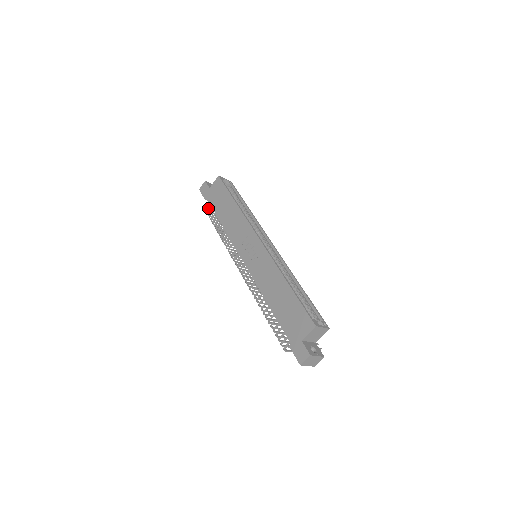
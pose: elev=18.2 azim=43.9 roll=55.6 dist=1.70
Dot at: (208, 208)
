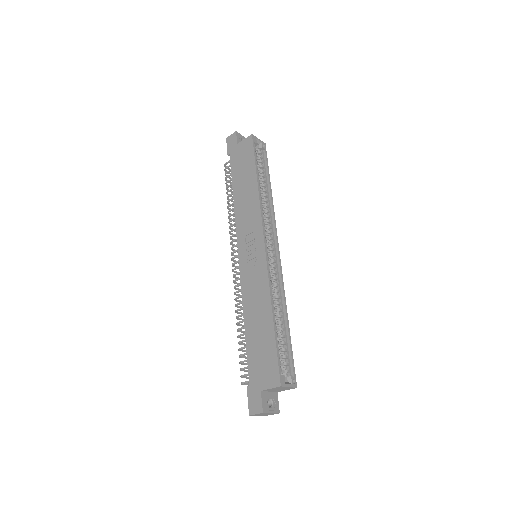
Dot at: (228, 167)
